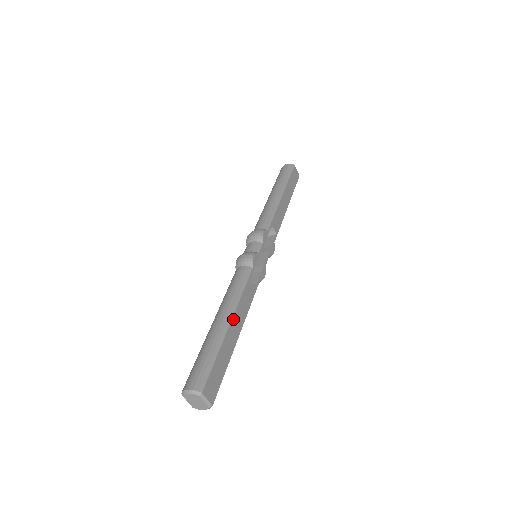
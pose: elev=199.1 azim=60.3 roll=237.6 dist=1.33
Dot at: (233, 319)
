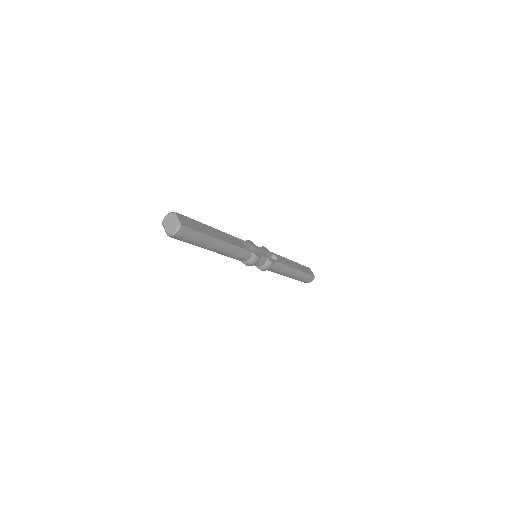
Dot at: (218, 231)
